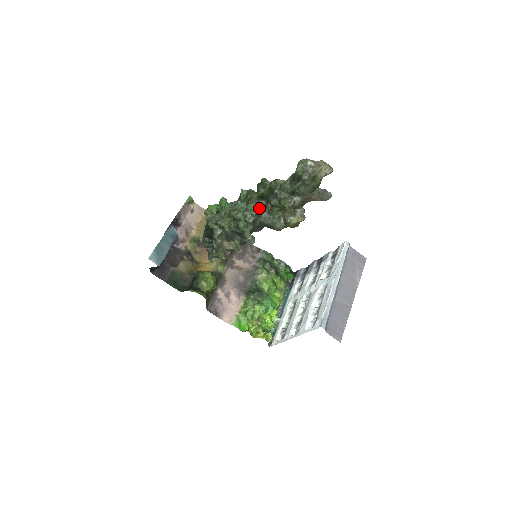
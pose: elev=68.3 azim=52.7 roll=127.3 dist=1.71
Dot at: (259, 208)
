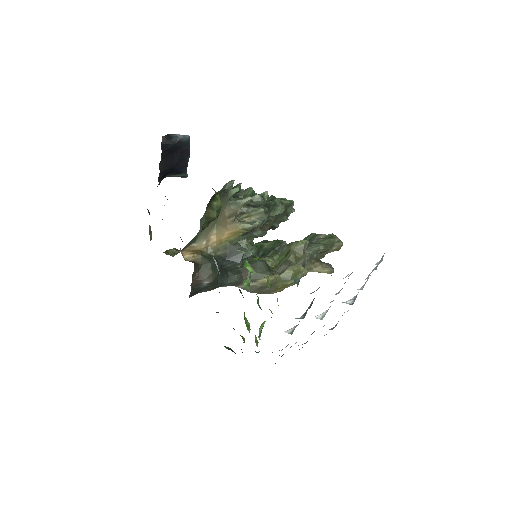
Dot at: occluded
